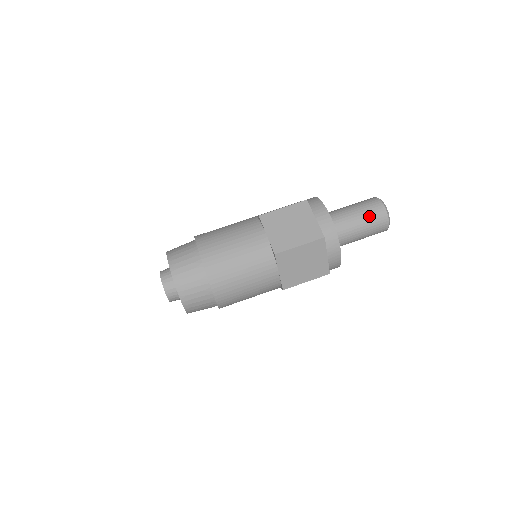
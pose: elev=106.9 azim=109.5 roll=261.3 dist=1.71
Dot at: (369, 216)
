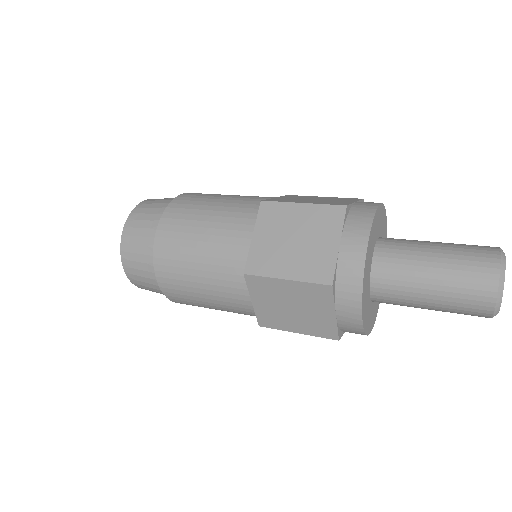
Dot at: (460, 249)
